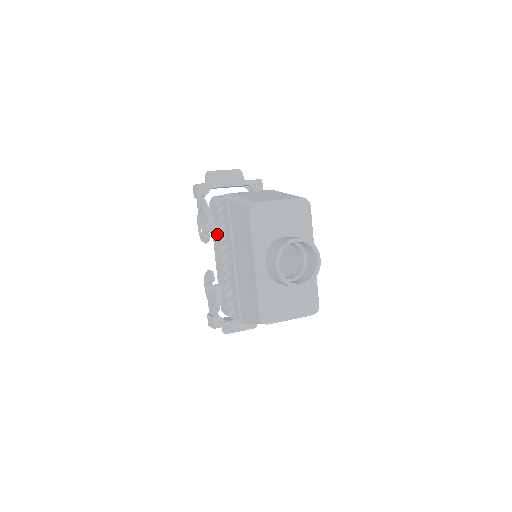
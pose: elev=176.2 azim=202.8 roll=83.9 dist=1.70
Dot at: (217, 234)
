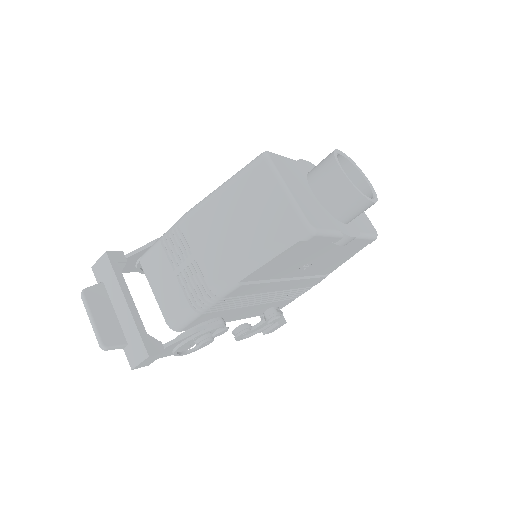
Dot at: occluded
